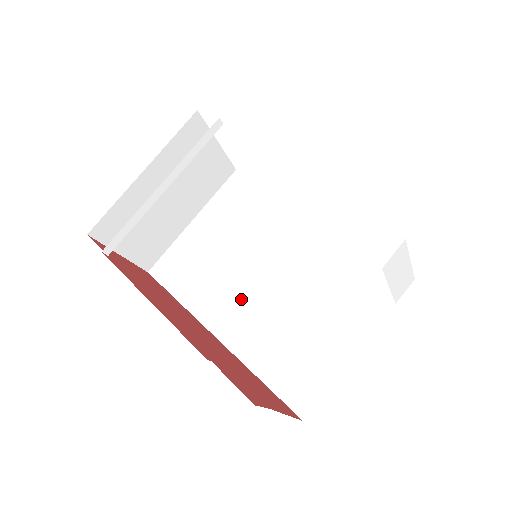
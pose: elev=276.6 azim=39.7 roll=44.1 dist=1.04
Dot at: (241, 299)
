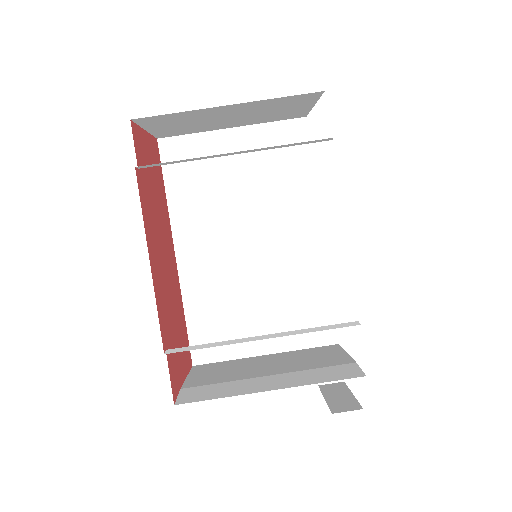
Dot at: (217, 244)
